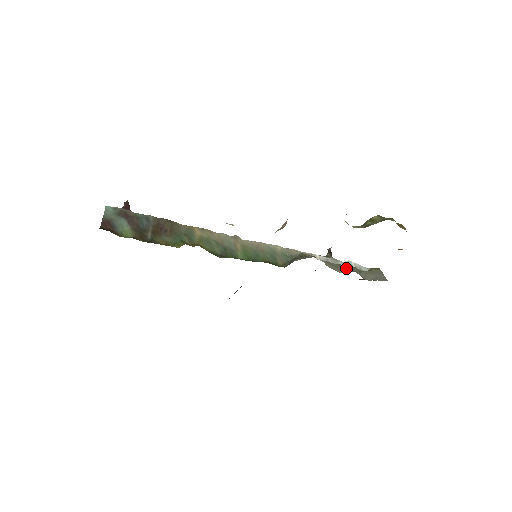
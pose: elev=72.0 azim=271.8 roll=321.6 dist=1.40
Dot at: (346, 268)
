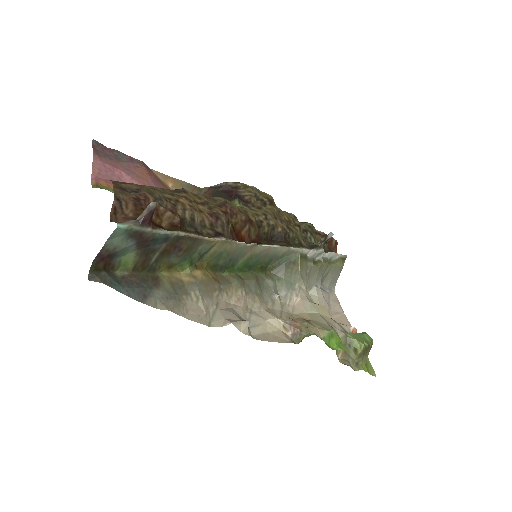
Dot at: (318, 275)
